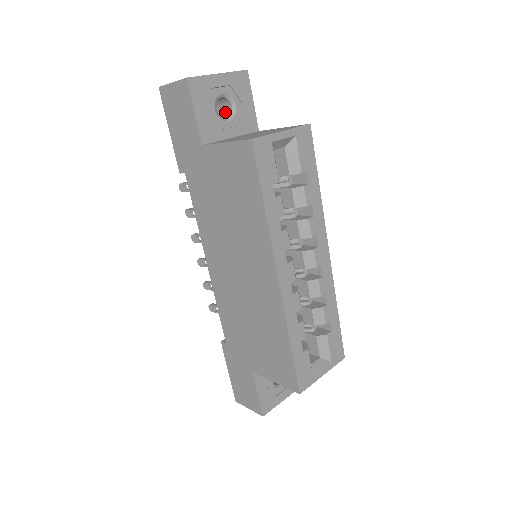
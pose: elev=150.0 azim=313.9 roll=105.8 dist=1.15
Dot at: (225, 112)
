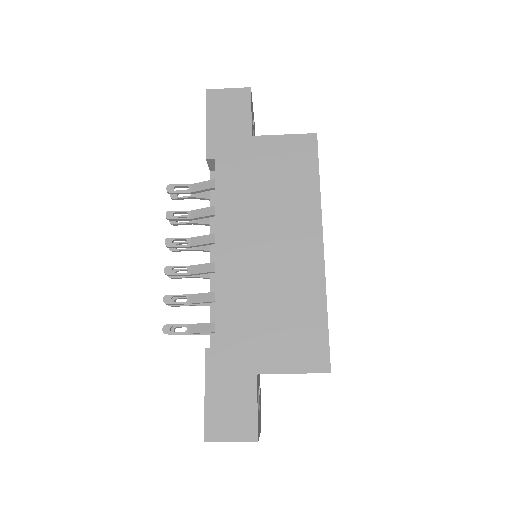
Dot at: occluded
